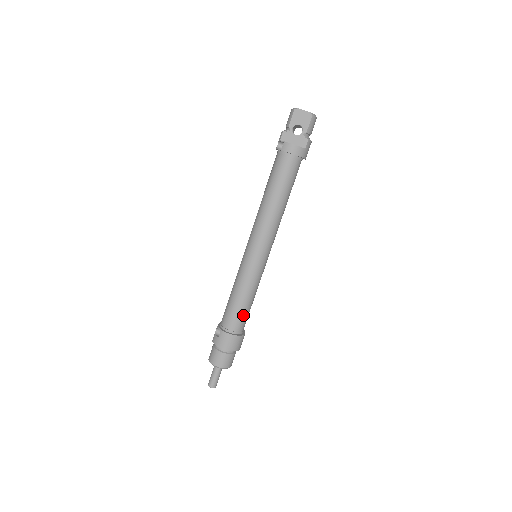
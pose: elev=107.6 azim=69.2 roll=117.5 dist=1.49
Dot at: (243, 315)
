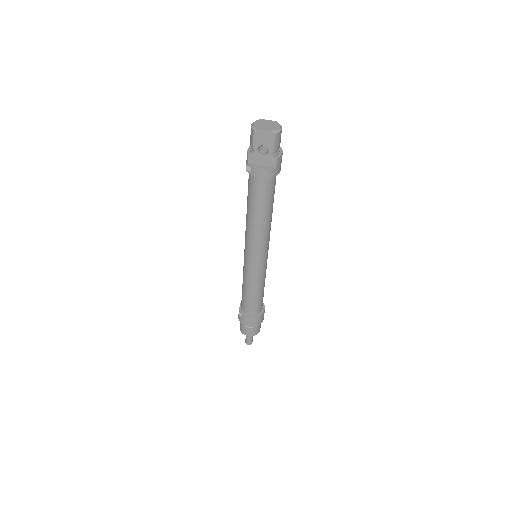
Dot at: (258, 302)
